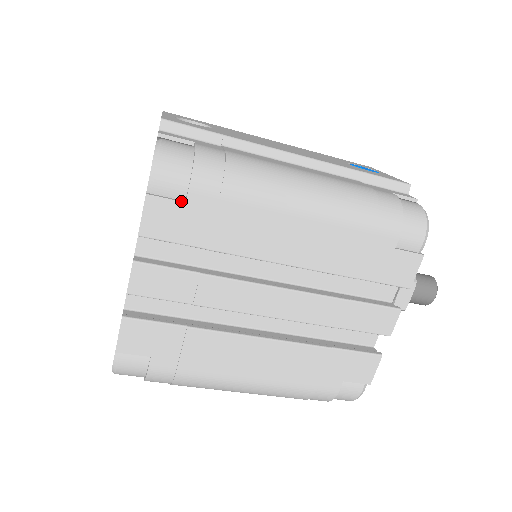
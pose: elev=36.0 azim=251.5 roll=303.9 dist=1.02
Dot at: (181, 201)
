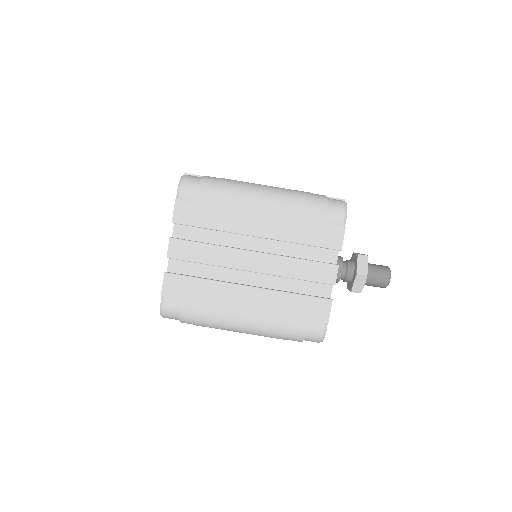
Dot at: occluded
